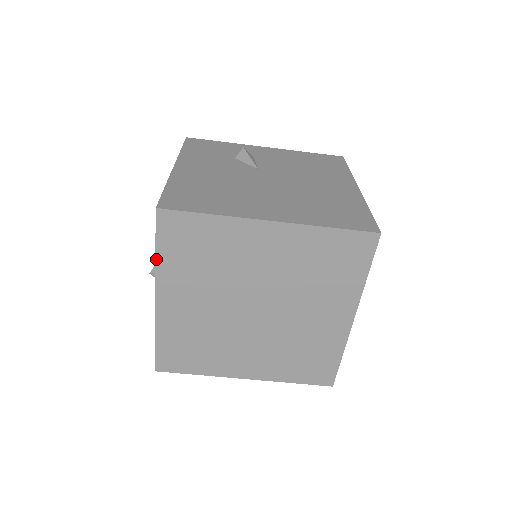
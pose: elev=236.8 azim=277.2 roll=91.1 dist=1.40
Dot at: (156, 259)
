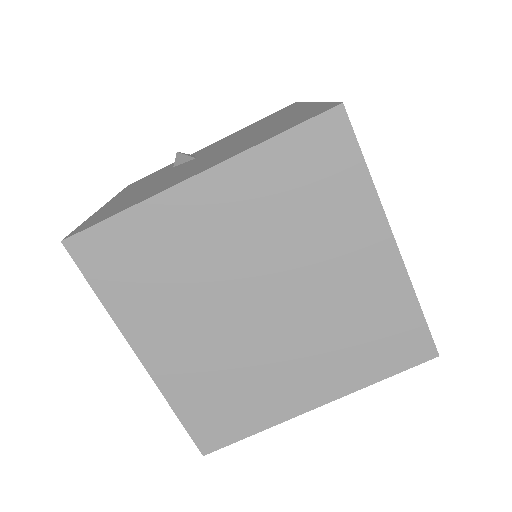
Dot at: (105, 306)
